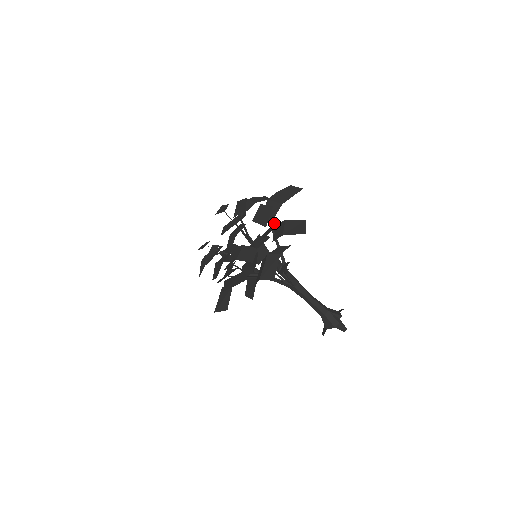
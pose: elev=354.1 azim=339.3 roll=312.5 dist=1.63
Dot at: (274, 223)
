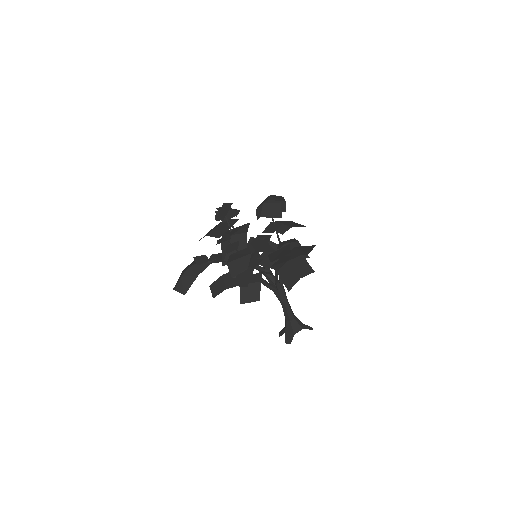
Dot at: occluded
